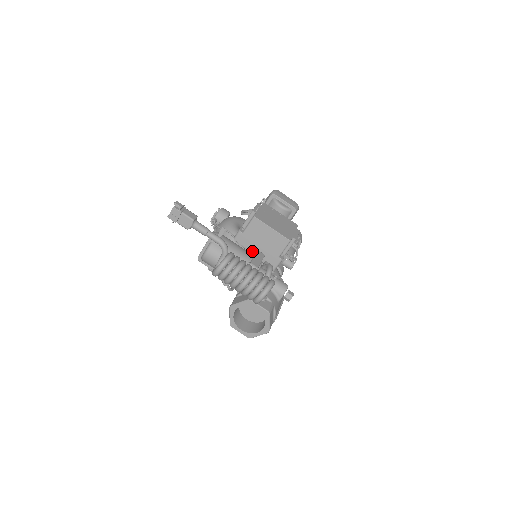
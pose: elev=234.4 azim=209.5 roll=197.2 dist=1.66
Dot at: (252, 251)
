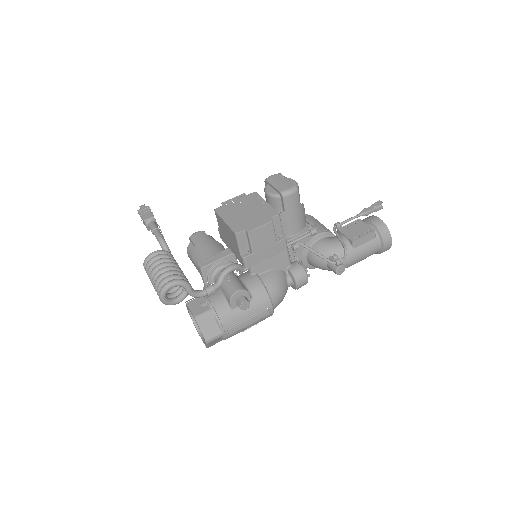
Dot at: occluded
